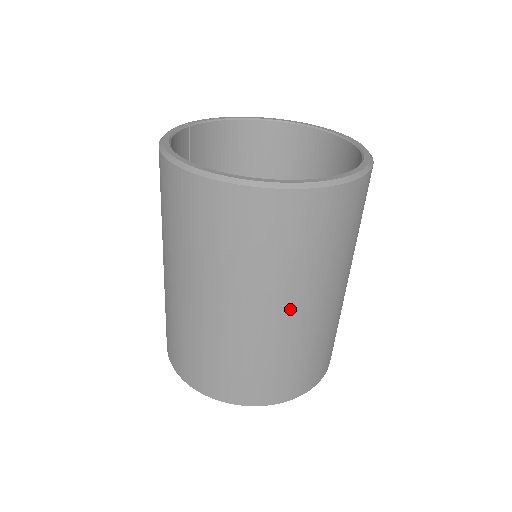
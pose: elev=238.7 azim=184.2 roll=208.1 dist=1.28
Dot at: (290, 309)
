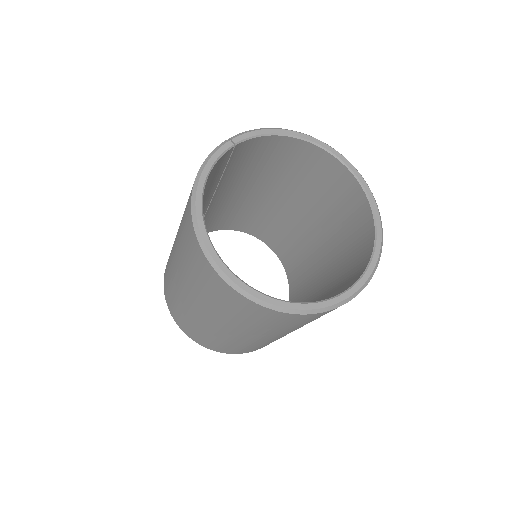
Dot at: (255, 337)
